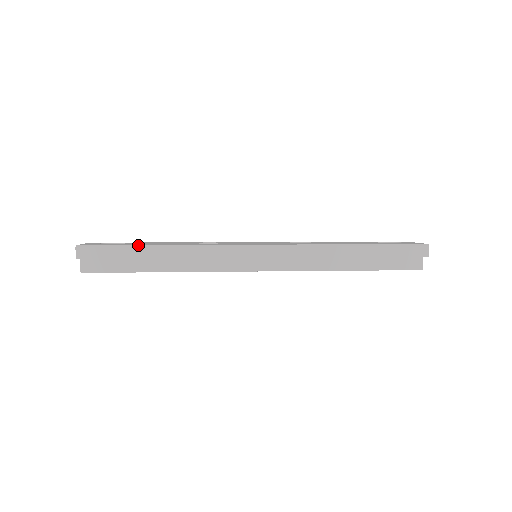
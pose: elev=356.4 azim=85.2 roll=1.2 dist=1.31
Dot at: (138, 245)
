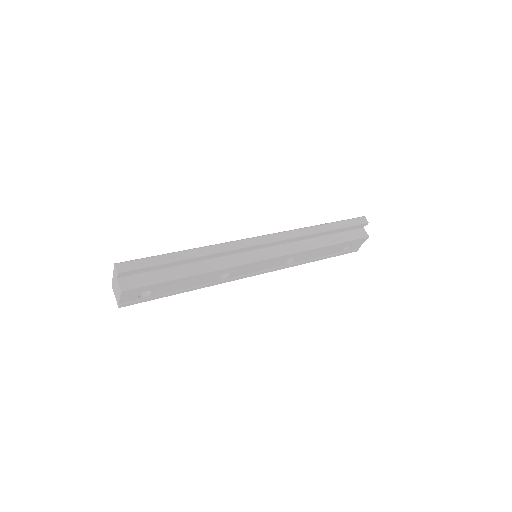
Dot at: (168, 253)
